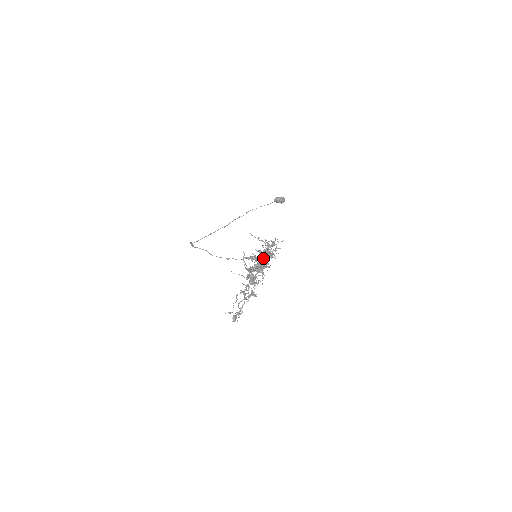
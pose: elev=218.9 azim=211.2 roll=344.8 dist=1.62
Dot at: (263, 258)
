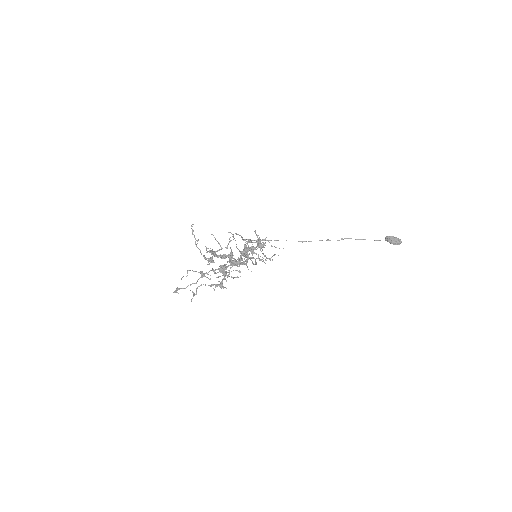
Dot at: (243, 253)
